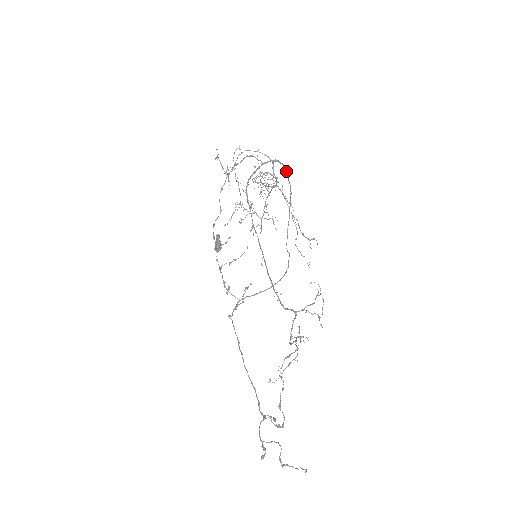
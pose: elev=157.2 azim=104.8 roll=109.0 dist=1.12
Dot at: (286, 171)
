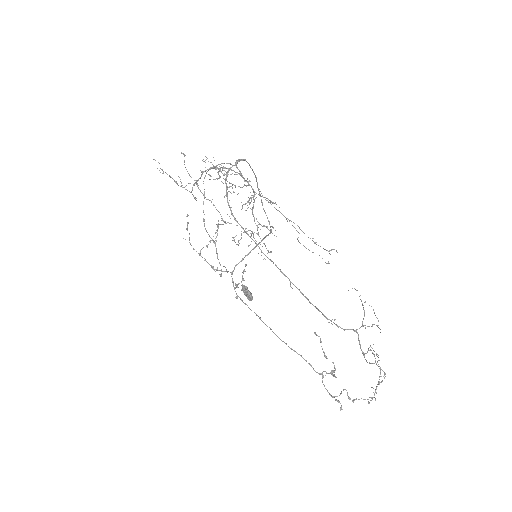
Dot at: occluded
